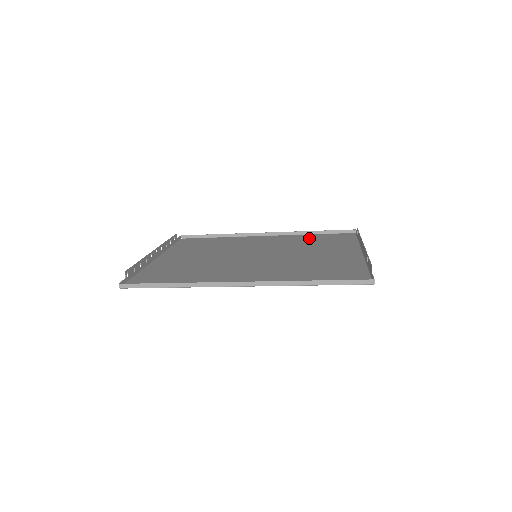
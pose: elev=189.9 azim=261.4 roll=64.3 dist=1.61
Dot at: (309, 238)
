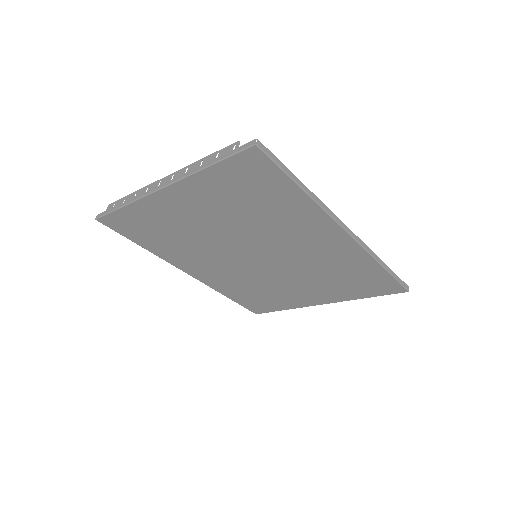
Dot at: (238, 292)
